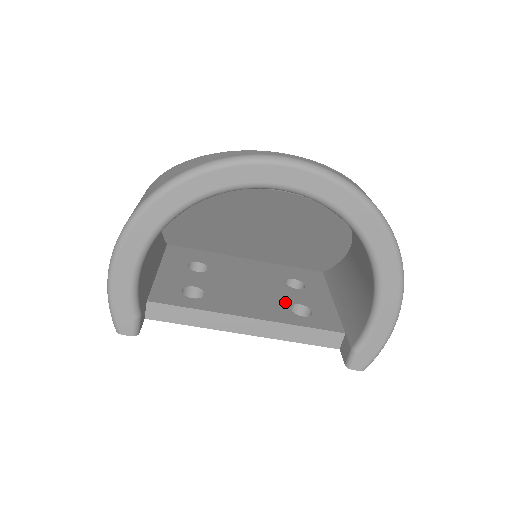
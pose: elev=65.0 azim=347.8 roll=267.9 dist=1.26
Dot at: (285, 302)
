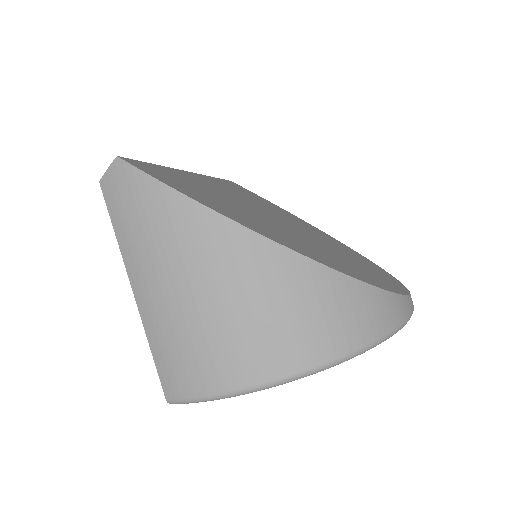
Dot at: occluded
